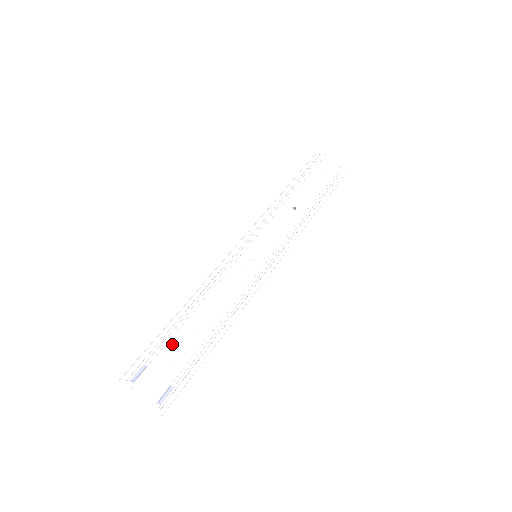
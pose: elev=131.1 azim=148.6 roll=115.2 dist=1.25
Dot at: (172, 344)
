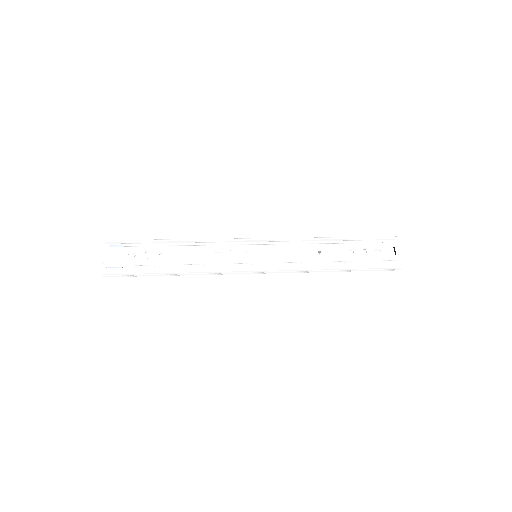
Dot at: (147, 249)
